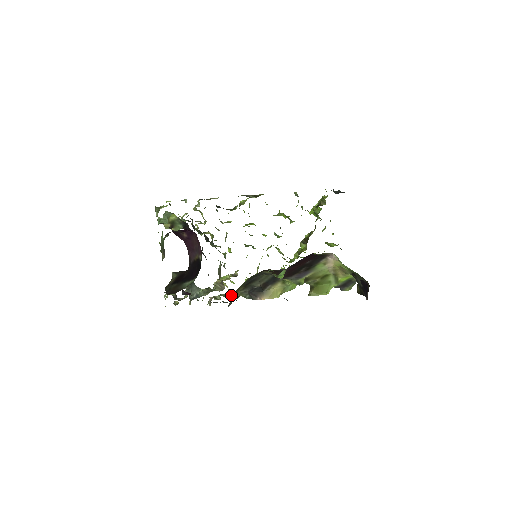
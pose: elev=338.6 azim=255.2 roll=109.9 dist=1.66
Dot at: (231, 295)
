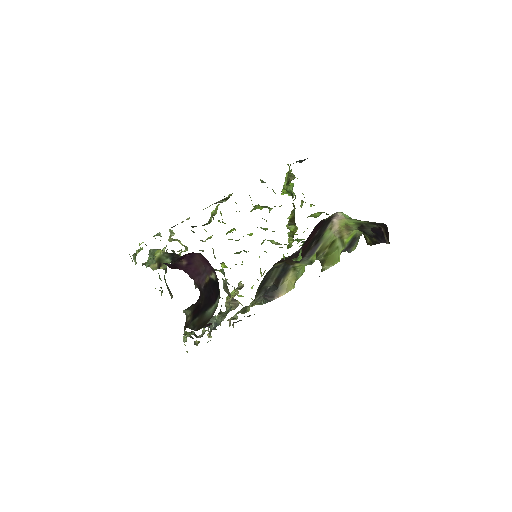
Dot at: (247, 308)
